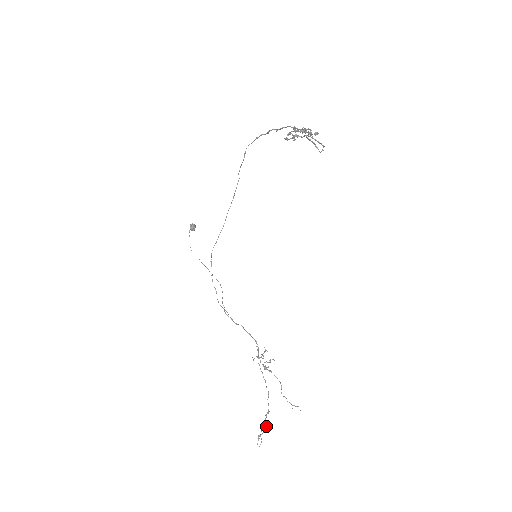
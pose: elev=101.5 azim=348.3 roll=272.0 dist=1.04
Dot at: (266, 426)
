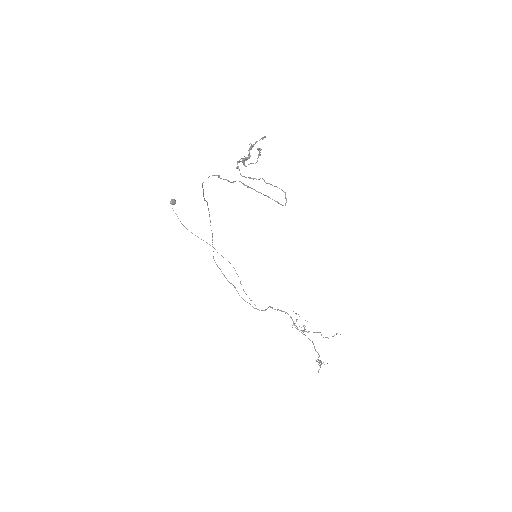
Dot at: (321, 363)
